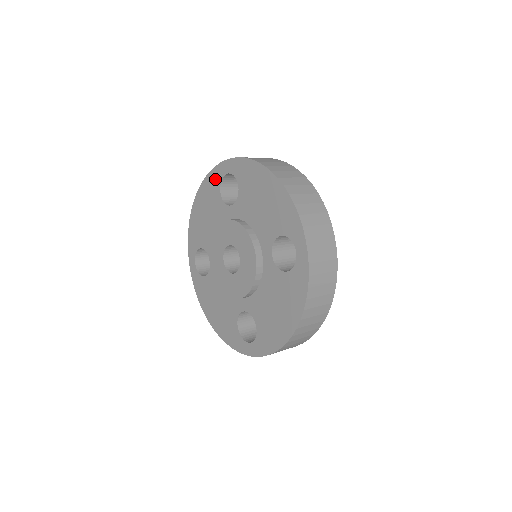
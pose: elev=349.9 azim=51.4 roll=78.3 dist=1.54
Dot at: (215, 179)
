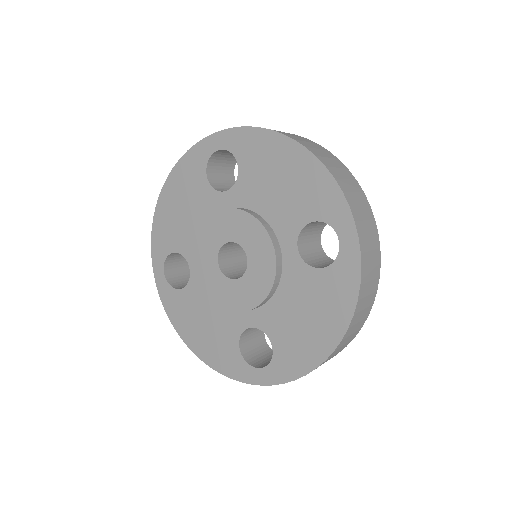
Dot at: (197, 159)
